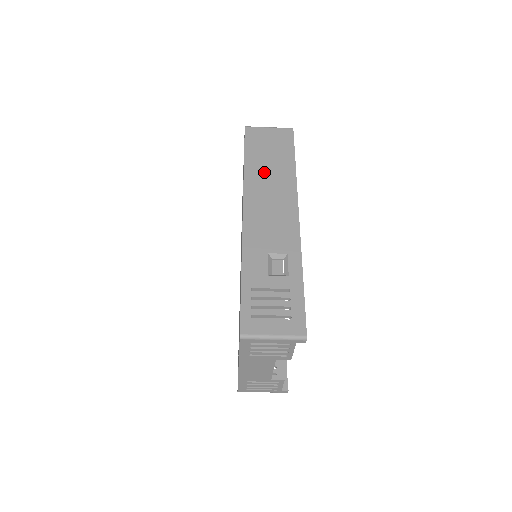
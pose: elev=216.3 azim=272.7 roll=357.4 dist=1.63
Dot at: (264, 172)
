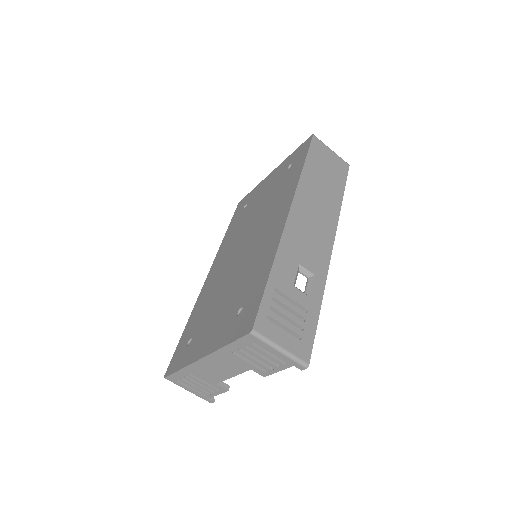
Dot at: (317, 186)
